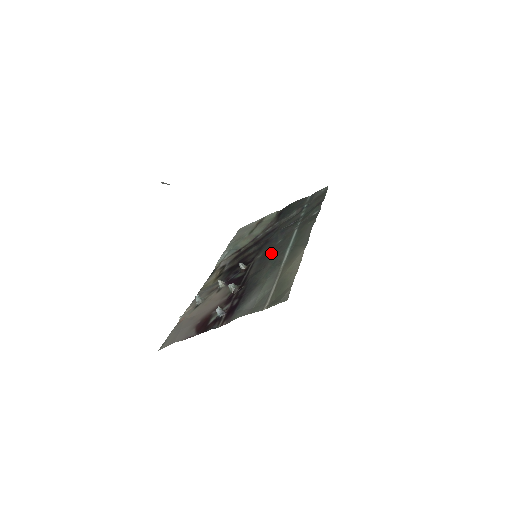
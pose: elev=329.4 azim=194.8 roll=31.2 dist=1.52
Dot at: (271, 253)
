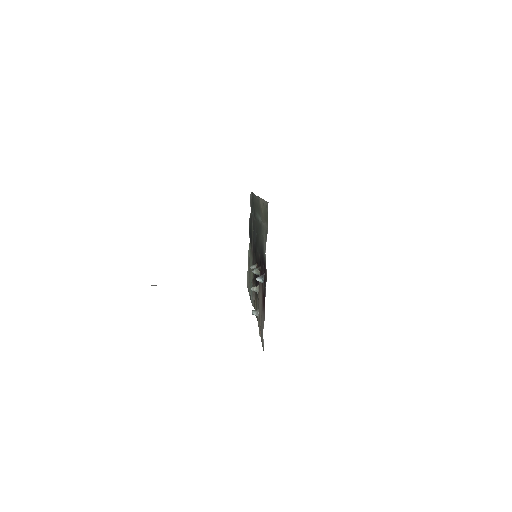
Dot at: (257, 238)
